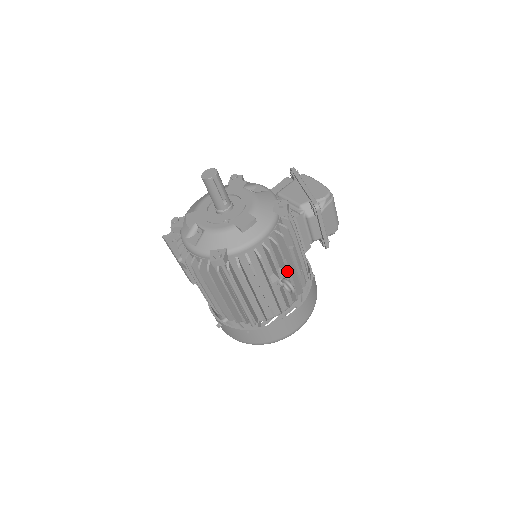
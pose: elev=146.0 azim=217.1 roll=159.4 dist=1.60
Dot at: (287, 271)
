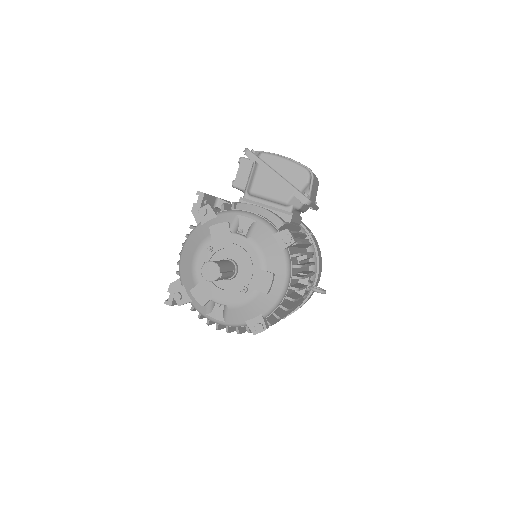
Dot at: (309, 276)
